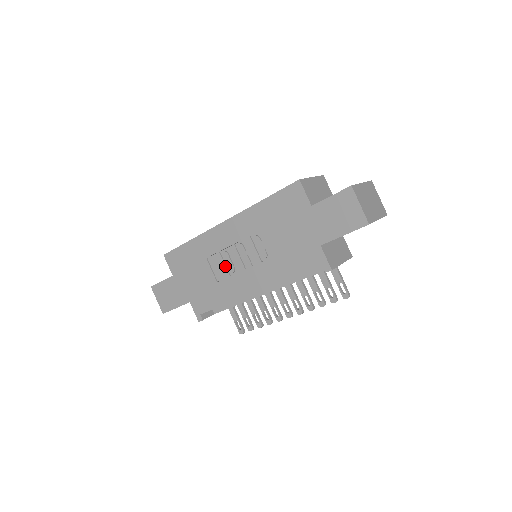
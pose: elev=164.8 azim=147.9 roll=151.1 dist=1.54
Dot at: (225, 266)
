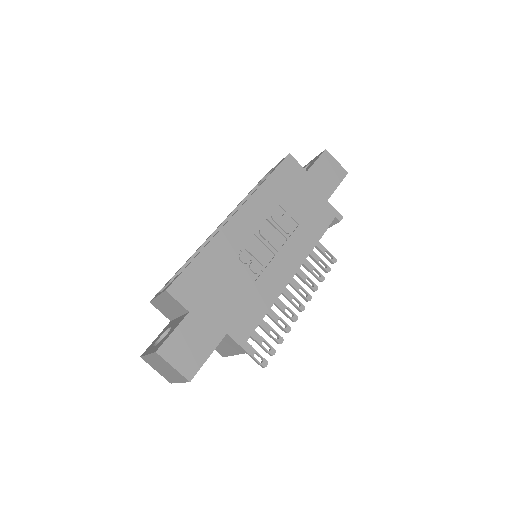
Dot at: (255, 261)
